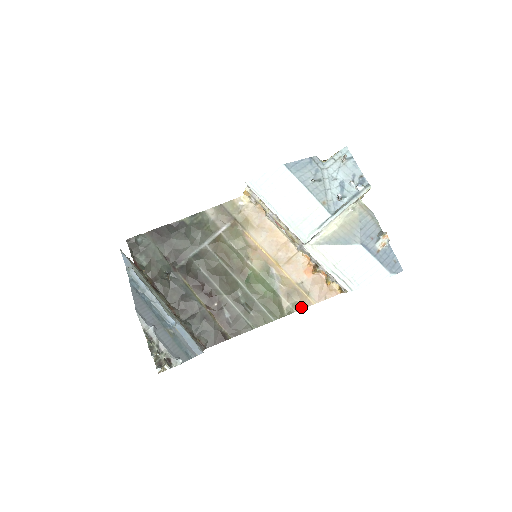
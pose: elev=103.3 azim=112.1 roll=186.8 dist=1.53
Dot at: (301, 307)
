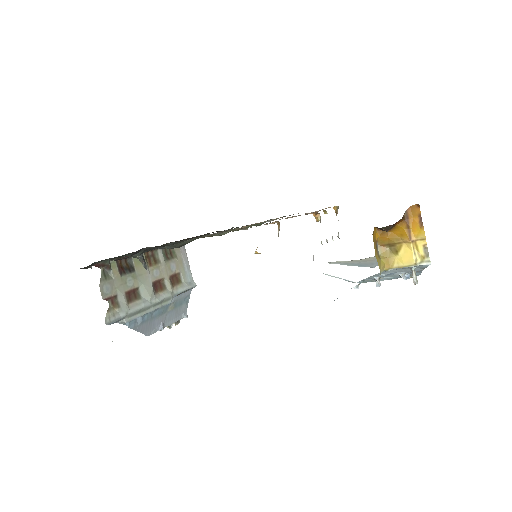
Dot at: occluded
